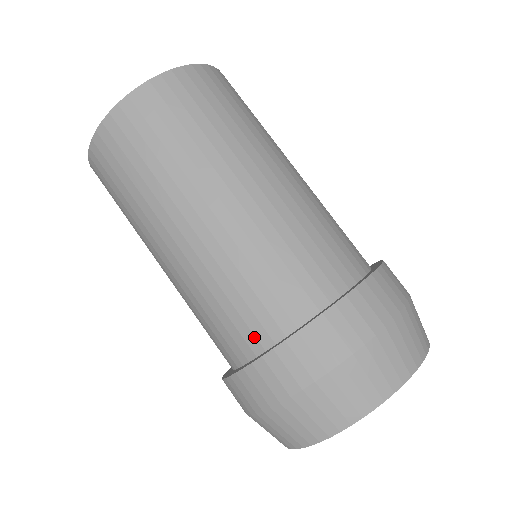
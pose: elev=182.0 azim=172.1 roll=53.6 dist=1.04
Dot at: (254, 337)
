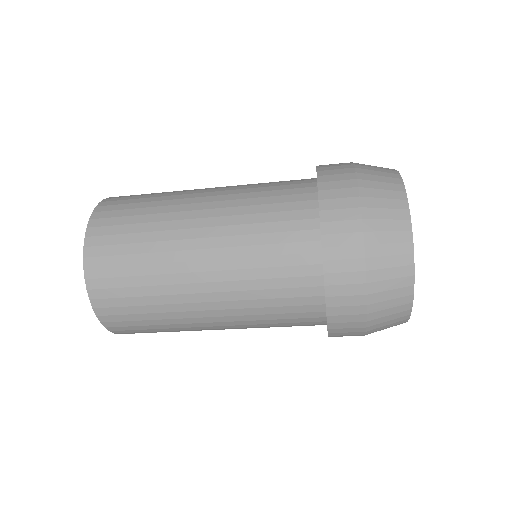
Dot at: (305, 243)
